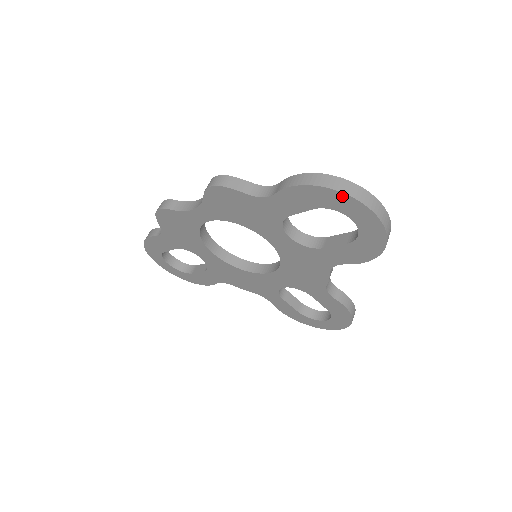
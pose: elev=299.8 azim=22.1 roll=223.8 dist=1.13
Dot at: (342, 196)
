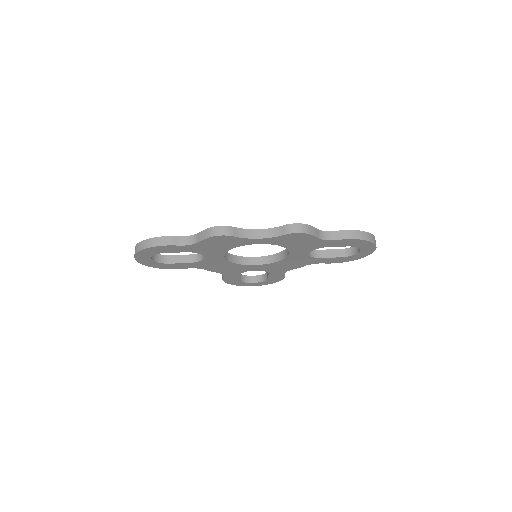
Dot at: (372, 244)
